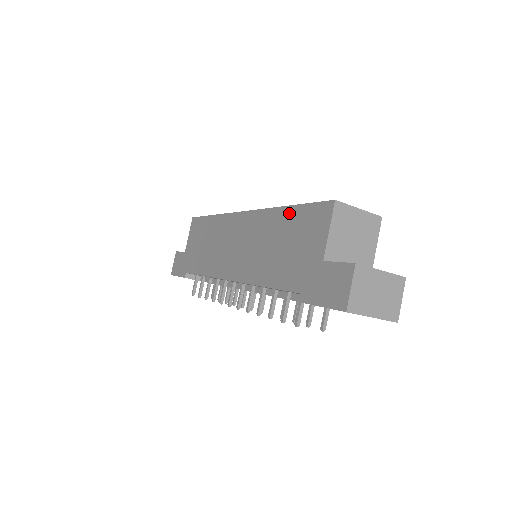
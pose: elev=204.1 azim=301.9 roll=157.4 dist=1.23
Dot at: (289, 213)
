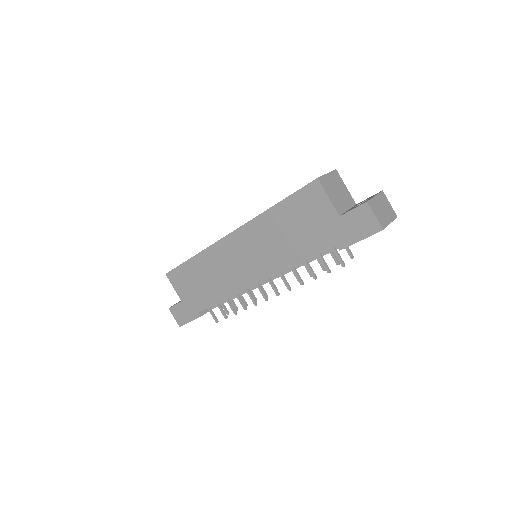
Dot at: (281, 208)
